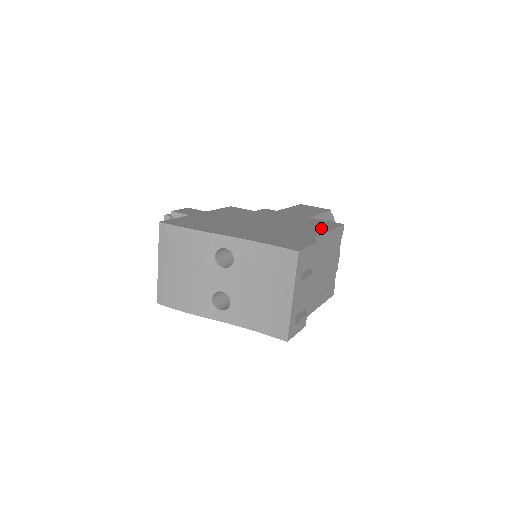
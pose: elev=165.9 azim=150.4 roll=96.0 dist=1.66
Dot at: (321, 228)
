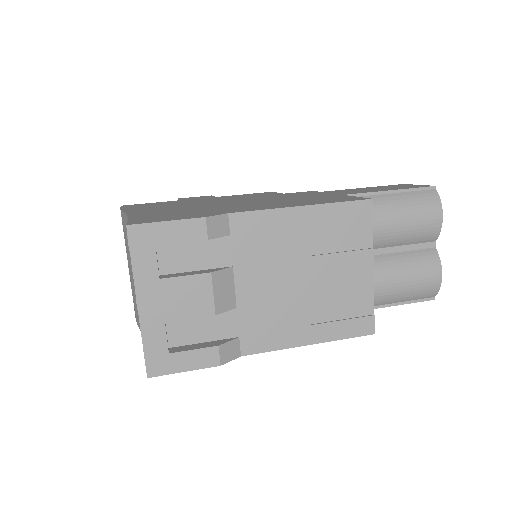
Dot at: (297, 203)
